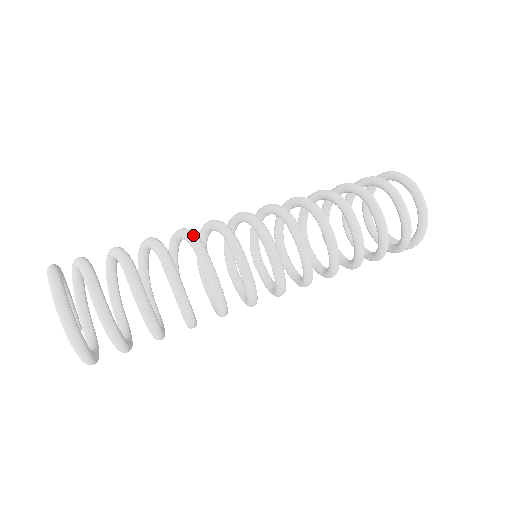
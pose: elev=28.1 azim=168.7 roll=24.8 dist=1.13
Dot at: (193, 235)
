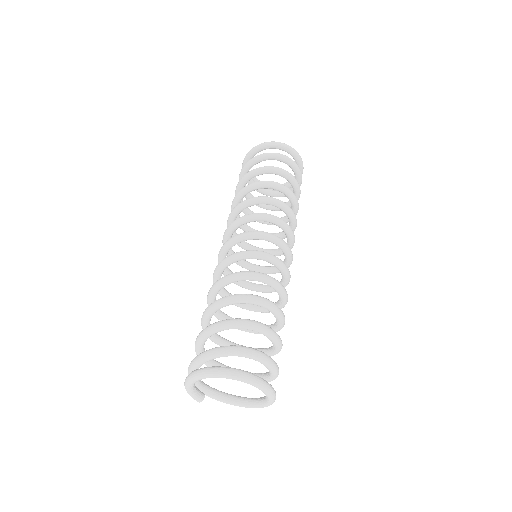
Dot at: (266, 276)
